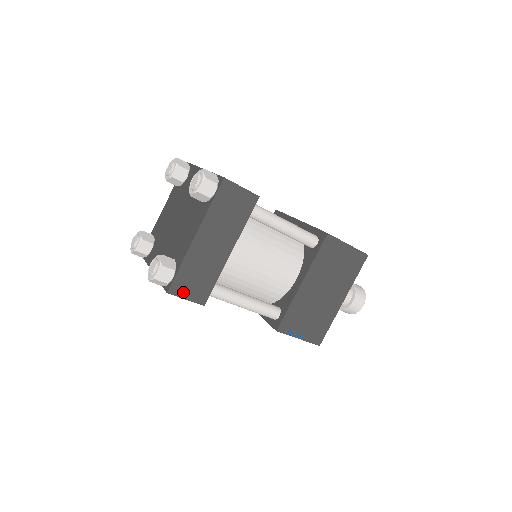
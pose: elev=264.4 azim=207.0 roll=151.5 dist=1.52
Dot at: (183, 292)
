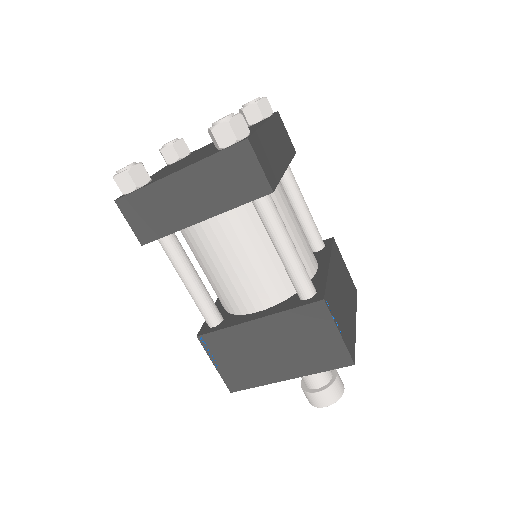
Dot at: (130, 214)
